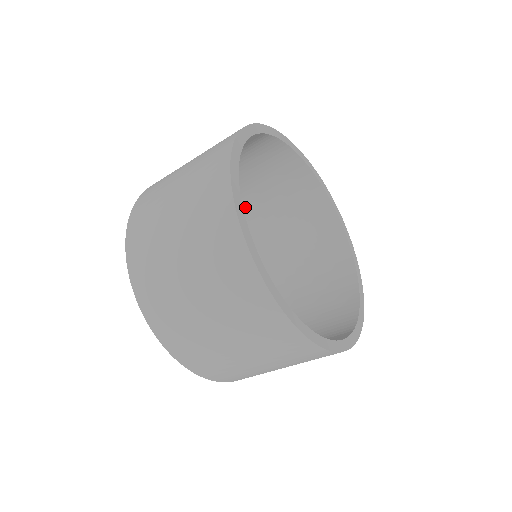
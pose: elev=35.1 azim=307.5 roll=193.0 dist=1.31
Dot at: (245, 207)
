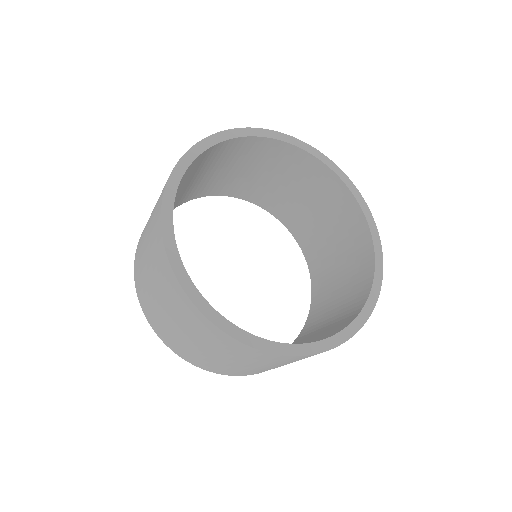
Dot at: (186, 194)
